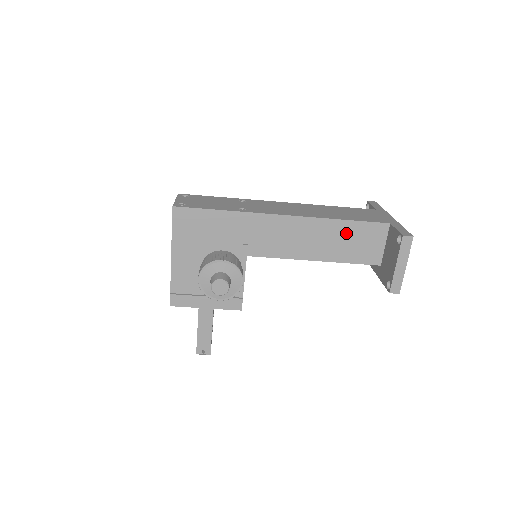
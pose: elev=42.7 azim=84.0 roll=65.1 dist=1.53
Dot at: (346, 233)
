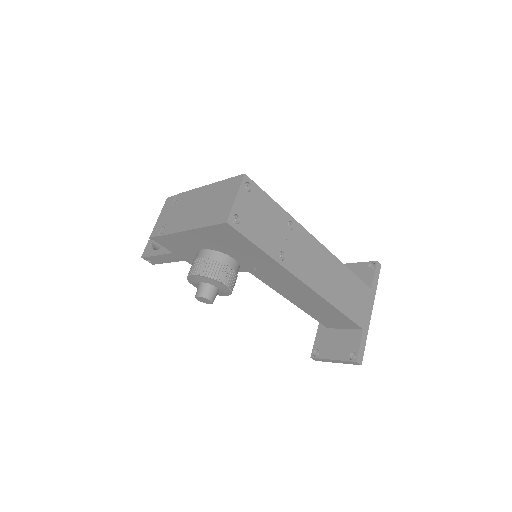
Dot at: (331, 313)
